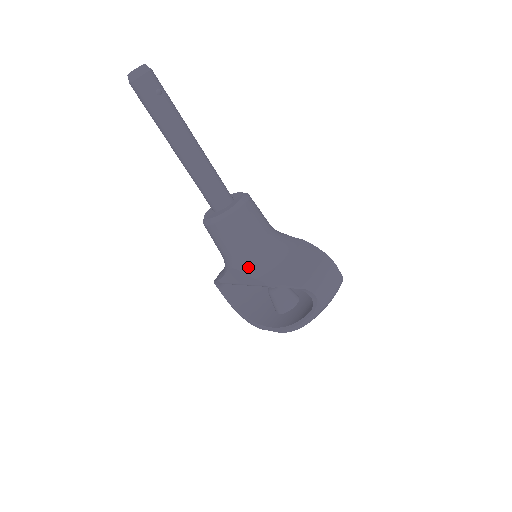
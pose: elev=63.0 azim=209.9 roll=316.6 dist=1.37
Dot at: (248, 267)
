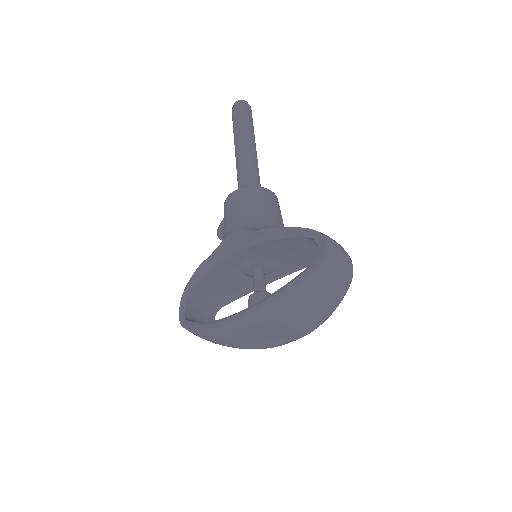
Dot at: (254, 227)
